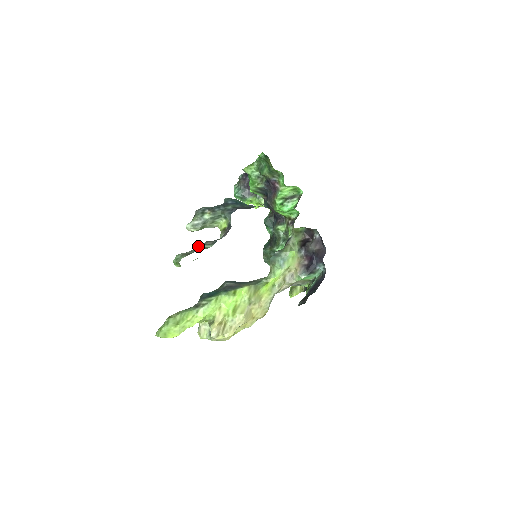
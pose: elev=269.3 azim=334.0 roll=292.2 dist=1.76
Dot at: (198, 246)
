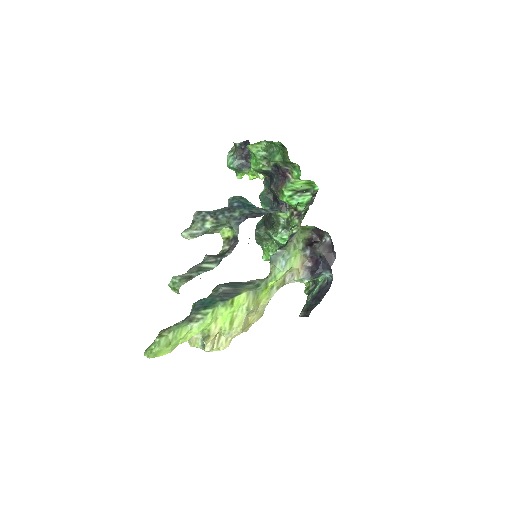
Dot at: (198, 264)
